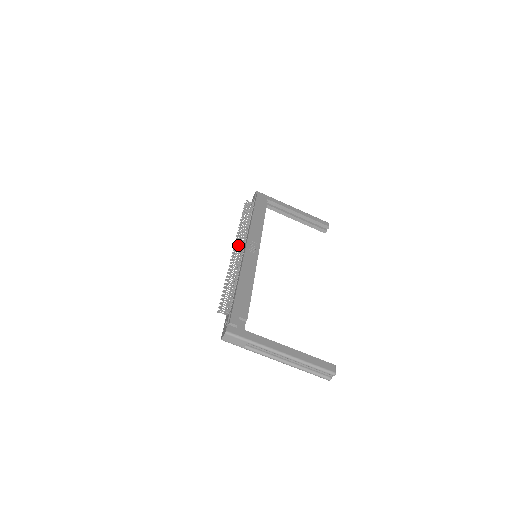
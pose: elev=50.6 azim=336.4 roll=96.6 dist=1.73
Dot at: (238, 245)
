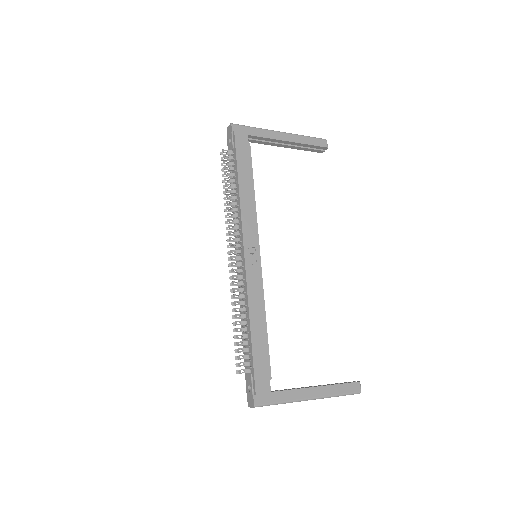
Dot at: (233, 251)
